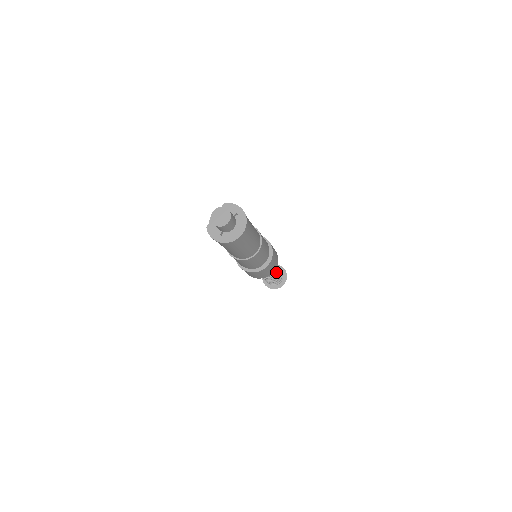
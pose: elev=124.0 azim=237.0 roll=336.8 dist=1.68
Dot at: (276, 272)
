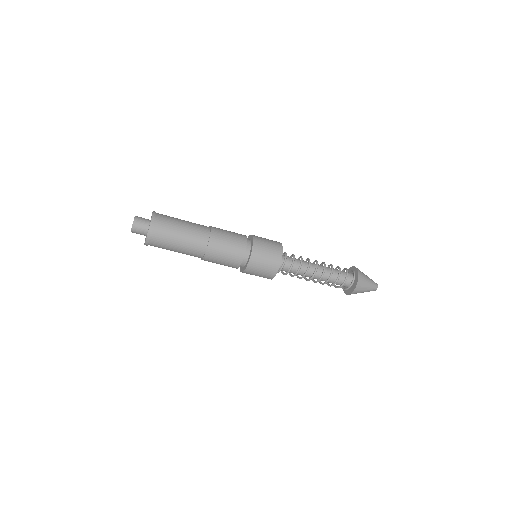
Dot at: (315, 272)
